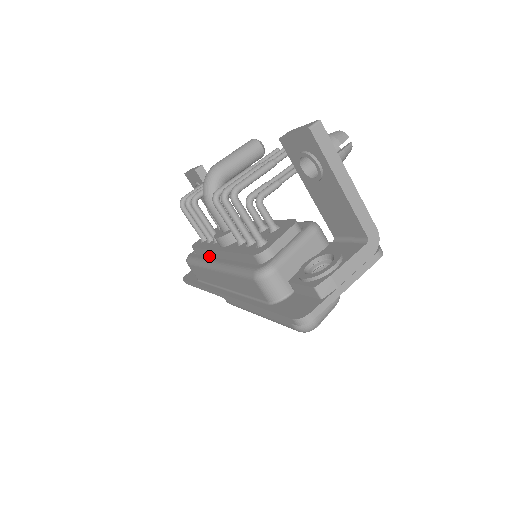
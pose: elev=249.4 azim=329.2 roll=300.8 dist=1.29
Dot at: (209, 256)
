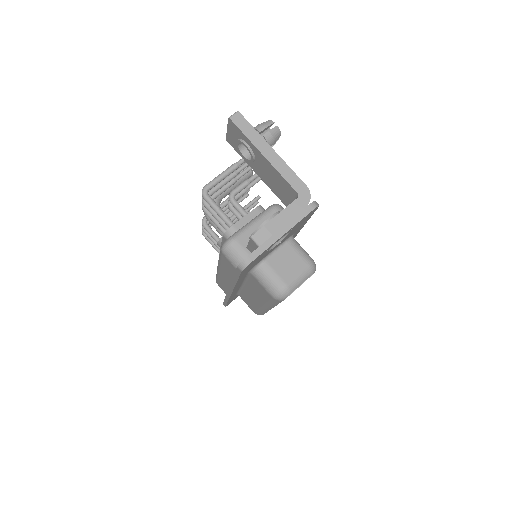
Dot at: occluded
